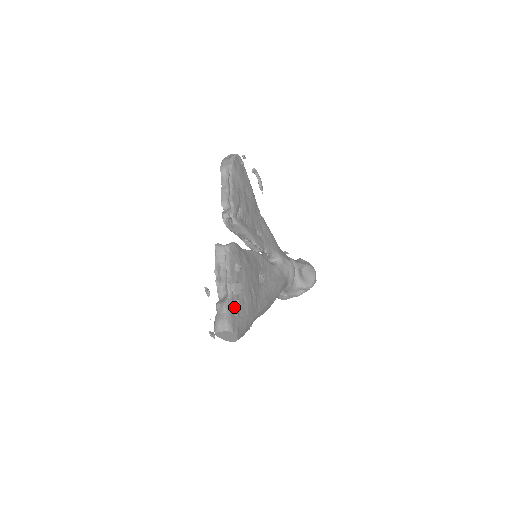
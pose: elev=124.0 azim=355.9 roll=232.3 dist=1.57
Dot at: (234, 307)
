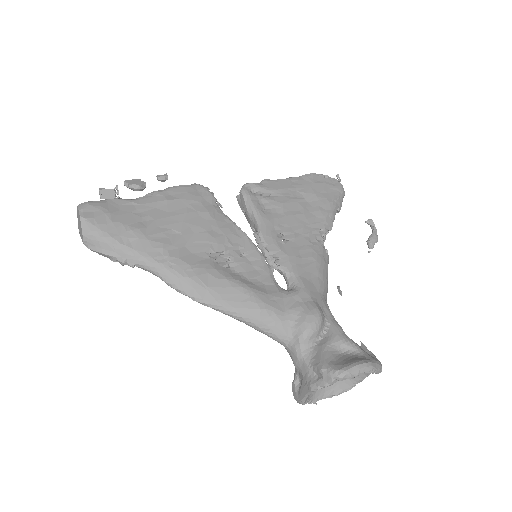
Dot at: (108, 190)
